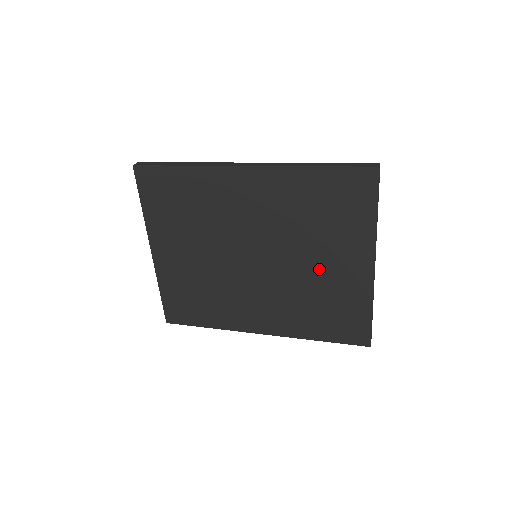
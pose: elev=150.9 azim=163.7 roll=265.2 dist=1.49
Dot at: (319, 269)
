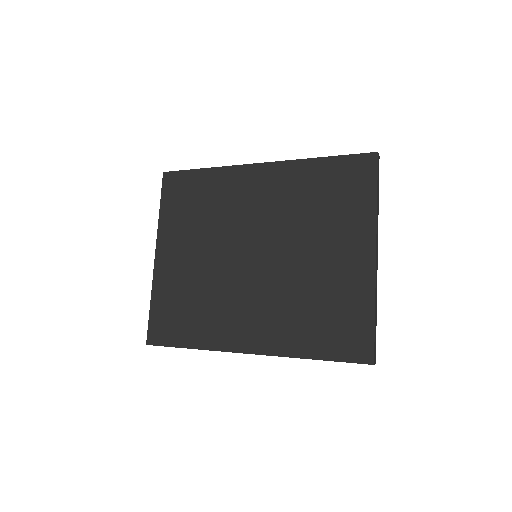
Dot at: (318, 262)
